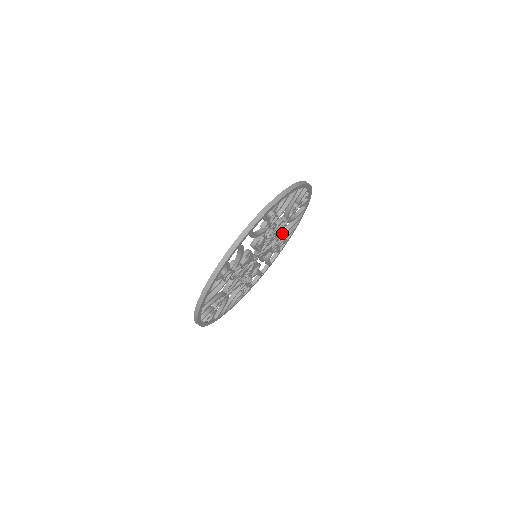
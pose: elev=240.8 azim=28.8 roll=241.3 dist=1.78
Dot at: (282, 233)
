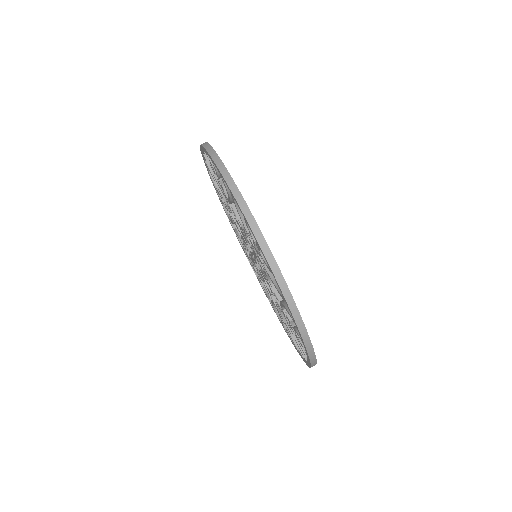
Dot at: occluded
